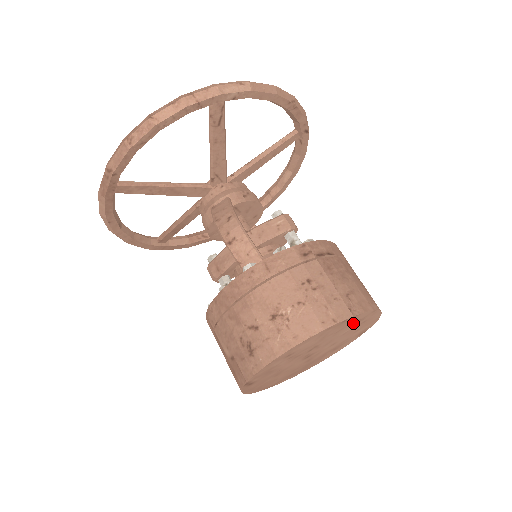
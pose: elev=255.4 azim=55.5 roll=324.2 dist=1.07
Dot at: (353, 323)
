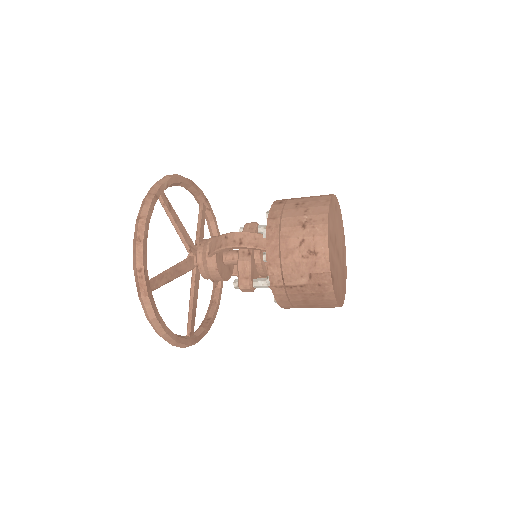
Dot at: (335, 210)
